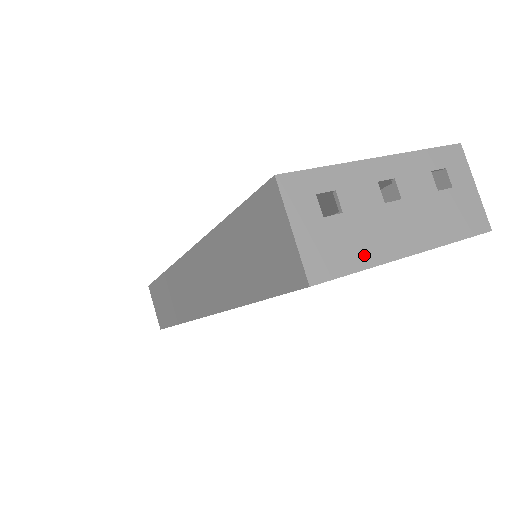
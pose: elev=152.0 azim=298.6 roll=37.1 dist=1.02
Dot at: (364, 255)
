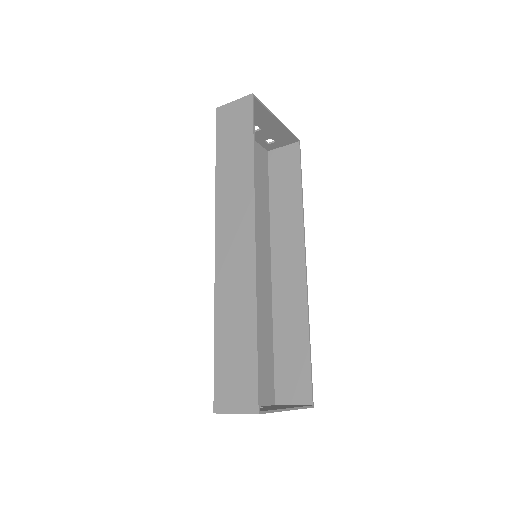
Dot at: (263, 110)
